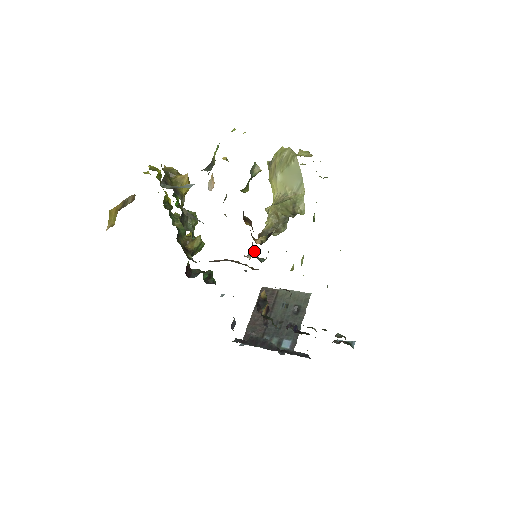
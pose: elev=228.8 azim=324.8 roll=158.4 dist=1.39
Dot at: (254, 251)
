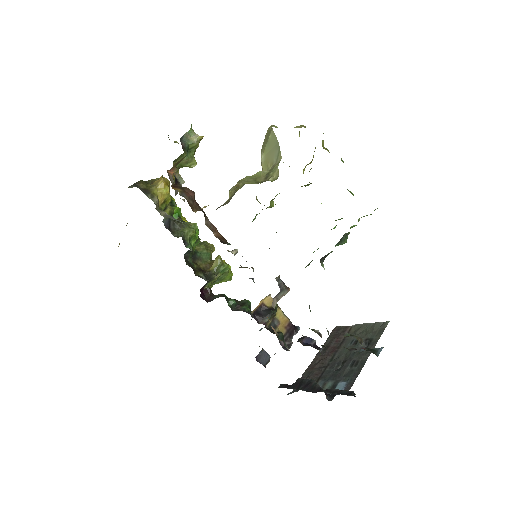
Dot at: (213, 231)
